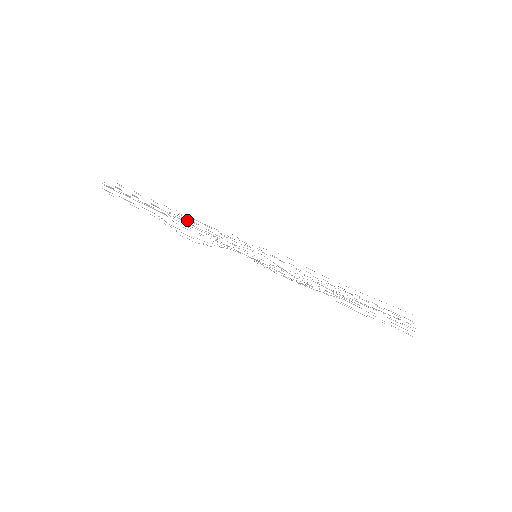
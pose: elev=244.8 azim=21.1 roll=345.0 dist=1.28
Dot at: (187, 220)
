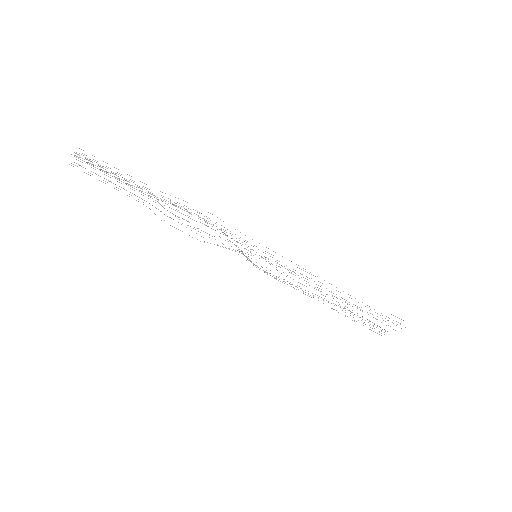
Dot at: occluded
